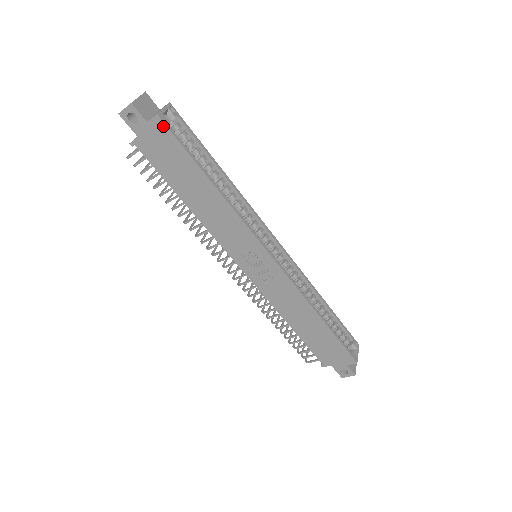
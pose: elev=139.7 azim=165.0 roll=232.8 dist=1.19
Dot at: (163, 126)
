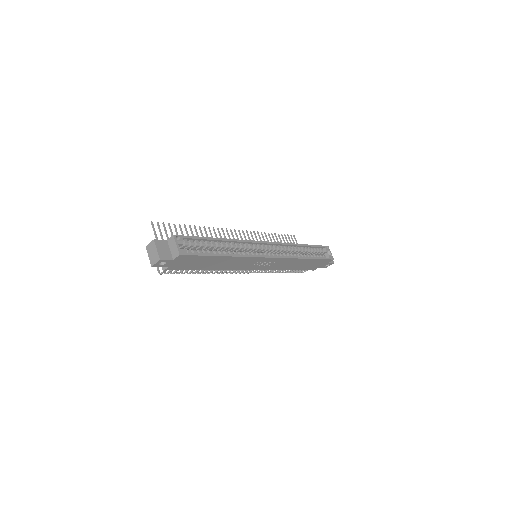
Dot at: (185, 256)
